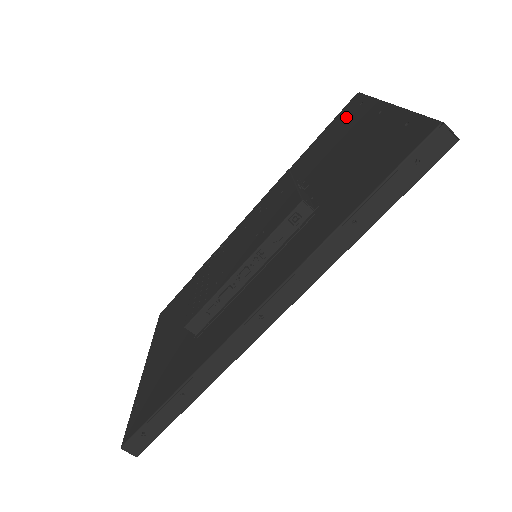
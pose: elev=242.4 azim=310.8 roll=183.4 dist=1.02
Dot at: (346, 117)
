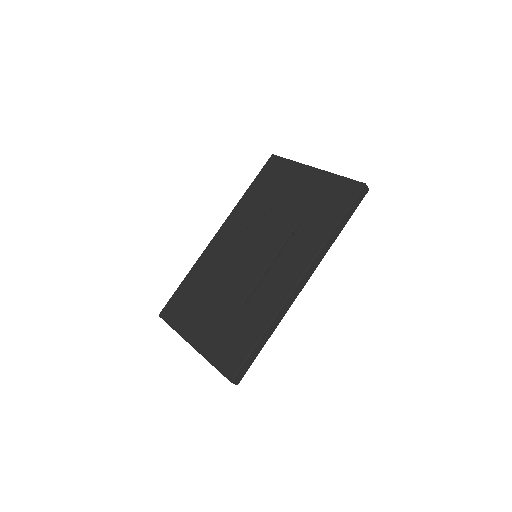
Dot at: (276, 170)
